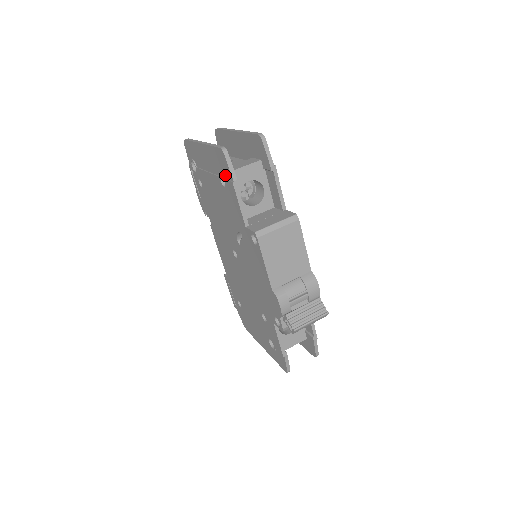
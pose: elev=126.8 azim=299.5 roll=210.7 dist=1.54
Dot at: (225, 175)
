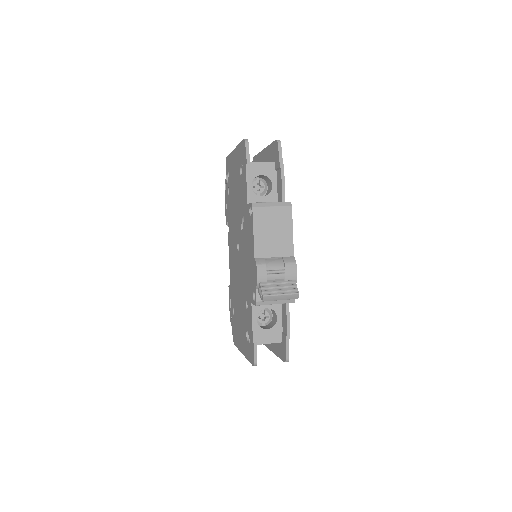
Dot at: (243, 163)
